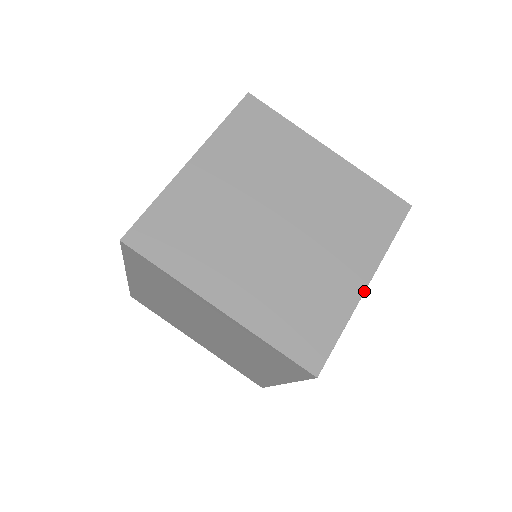
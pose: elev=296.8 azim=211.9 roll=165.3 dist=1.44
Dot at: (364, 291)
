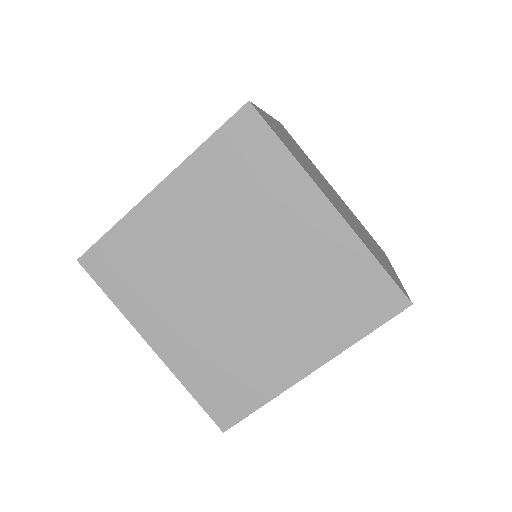
Dot at: (302, 378)
